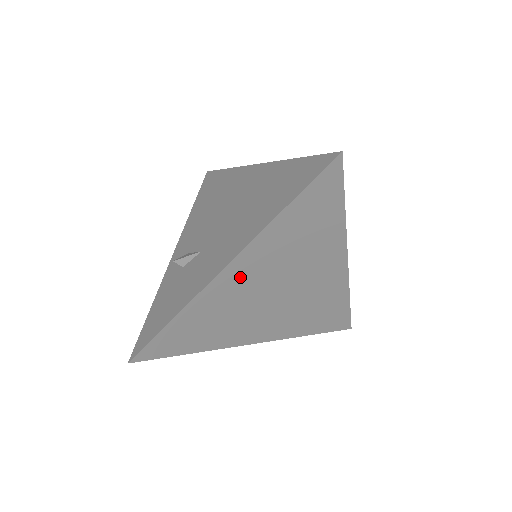
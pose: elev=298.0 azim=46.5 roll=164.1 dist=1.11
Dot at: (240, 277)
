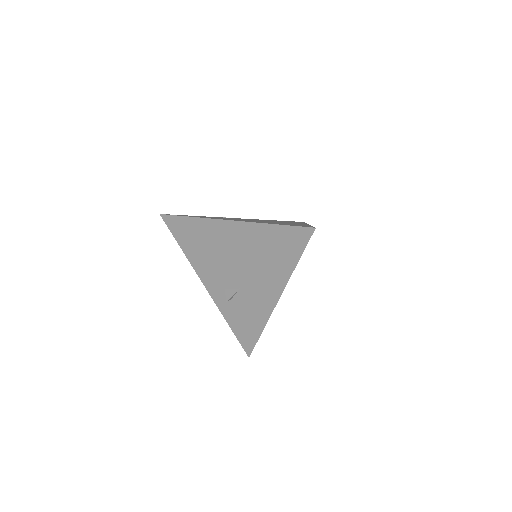
Dot at: occluded
